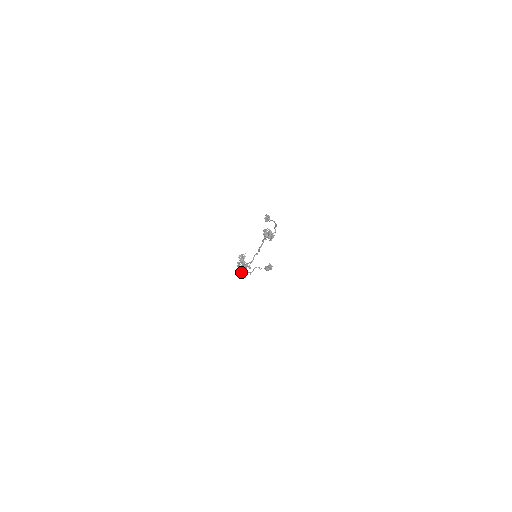
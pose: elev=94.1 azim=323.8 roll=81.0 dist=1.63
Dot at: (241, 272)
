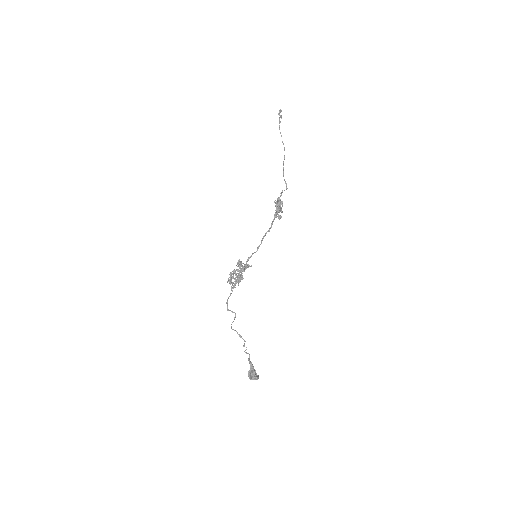
Dot at: (232, 273)
